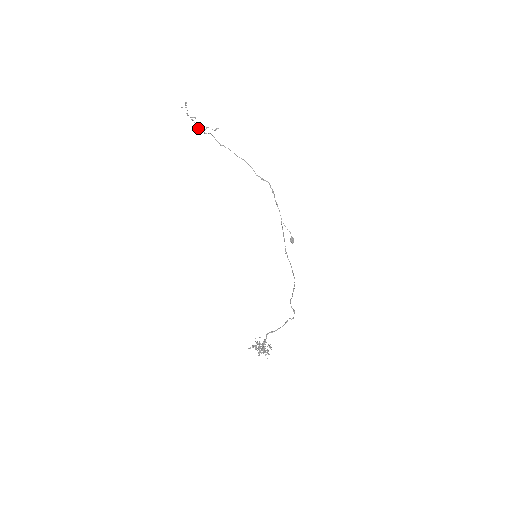
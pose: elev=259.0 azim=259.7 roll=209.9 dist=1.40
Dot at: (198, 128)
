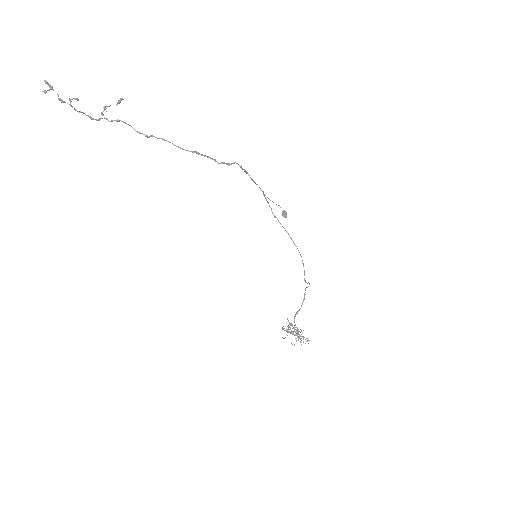
Dot at: (95, 119)
